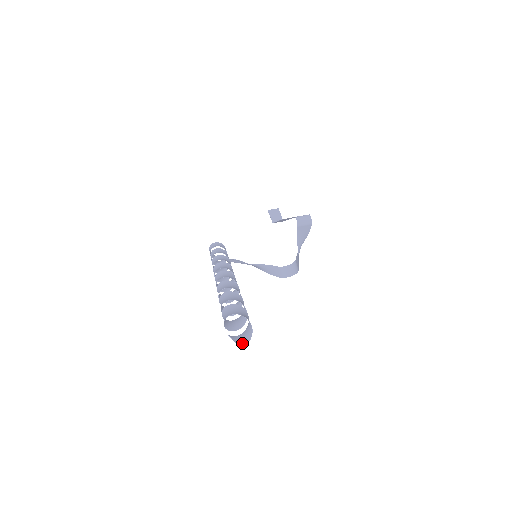
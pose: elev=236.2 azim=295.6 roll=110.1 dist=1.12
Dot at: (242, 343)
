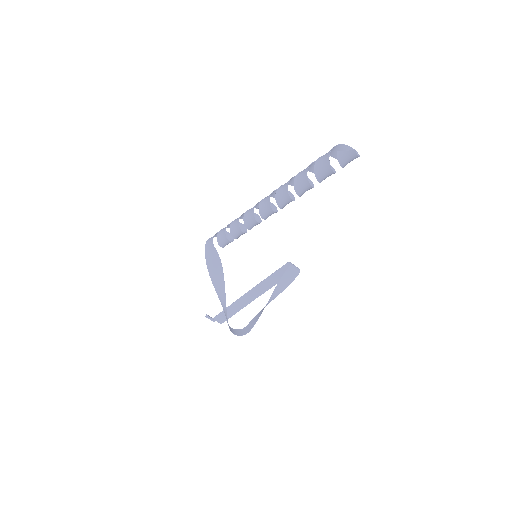
Dot at: (353, 154)
